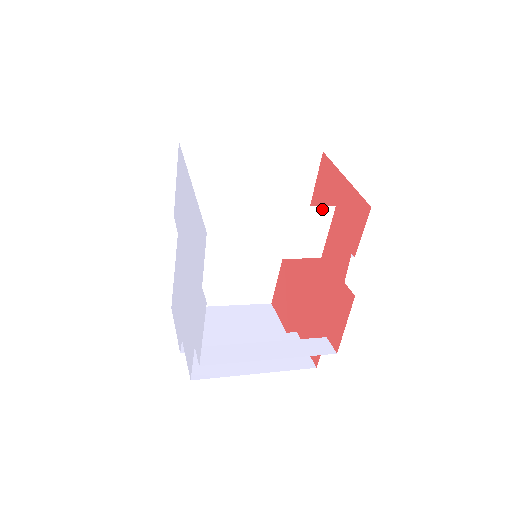
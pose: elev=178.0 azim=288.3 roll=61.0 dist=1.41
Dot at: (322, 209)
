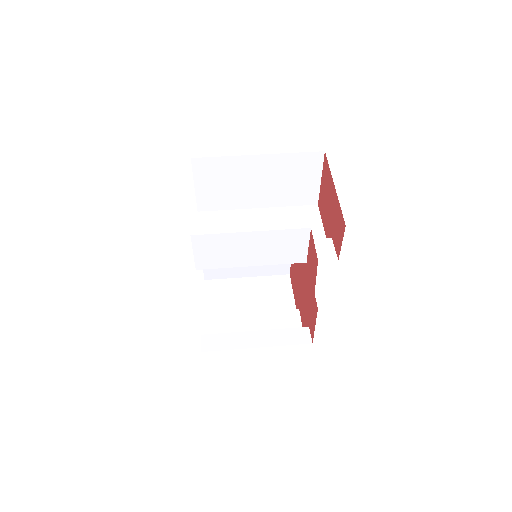
Dot at: (299, 231)
